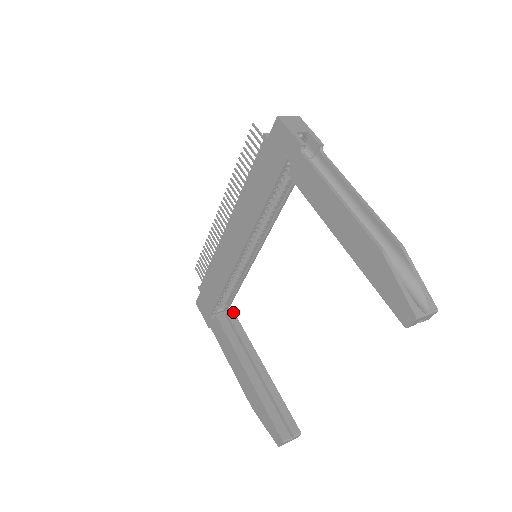
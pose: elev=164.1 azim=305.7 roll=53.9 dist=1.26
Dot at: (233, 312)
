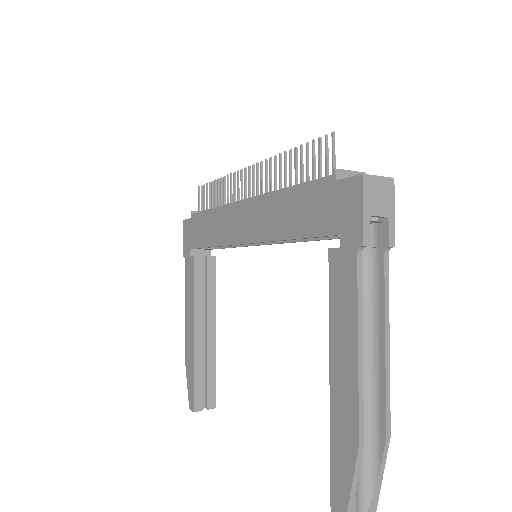
Dot at: (214, 258)
